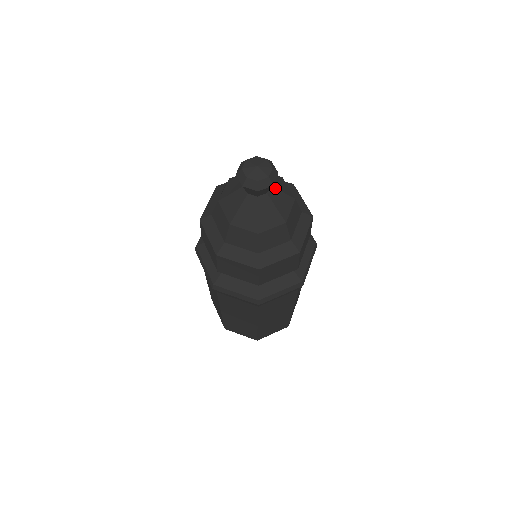
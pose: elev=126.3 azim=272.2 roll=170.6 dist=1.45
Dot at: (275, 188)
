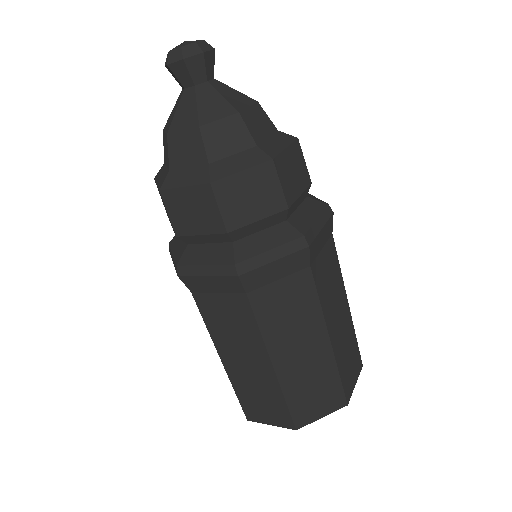
Dot at: occluded
